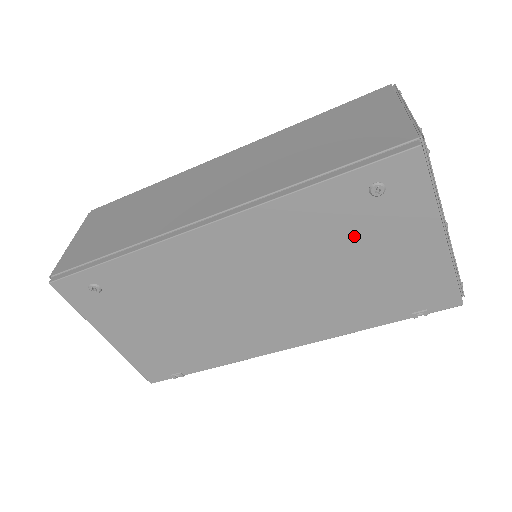
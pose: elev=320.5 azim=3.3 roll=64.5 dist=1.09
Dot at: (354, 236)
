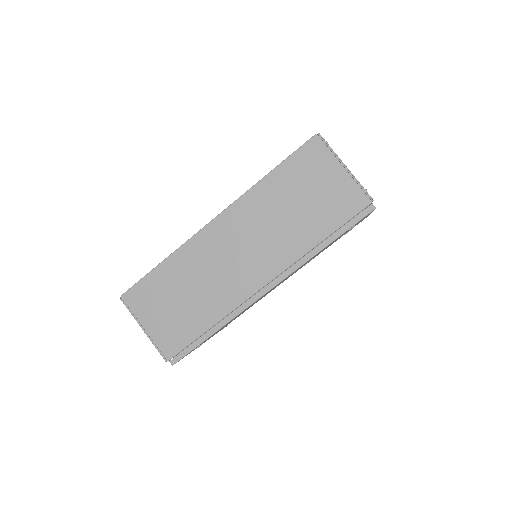
Dot at: occluded
